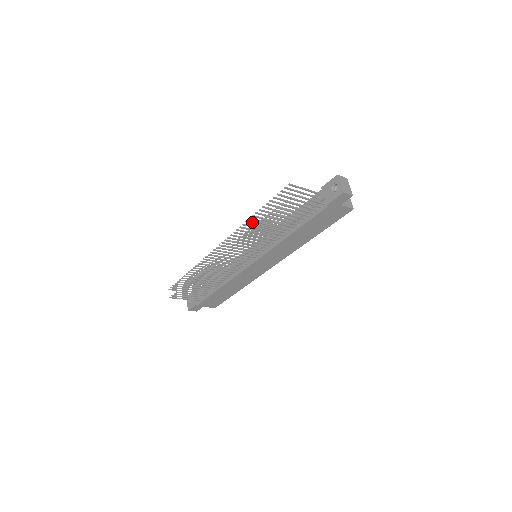
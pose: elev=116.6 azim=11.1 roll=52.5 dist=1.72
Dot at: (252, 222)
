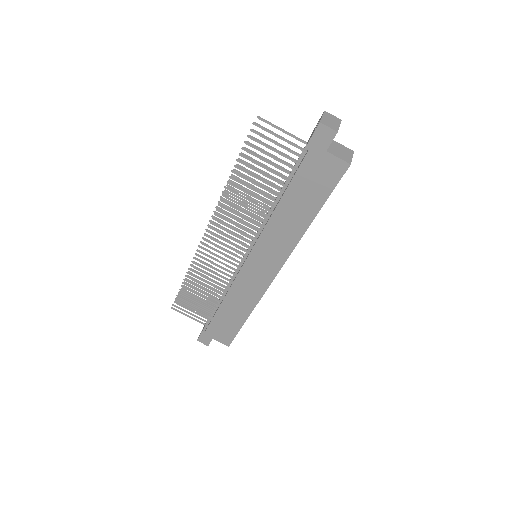
Dot at: (236, 189)
